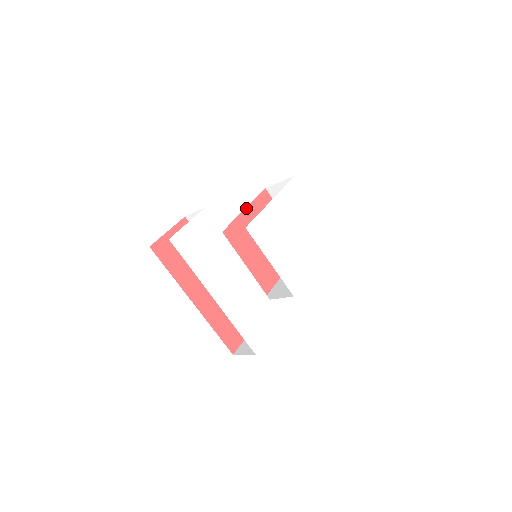
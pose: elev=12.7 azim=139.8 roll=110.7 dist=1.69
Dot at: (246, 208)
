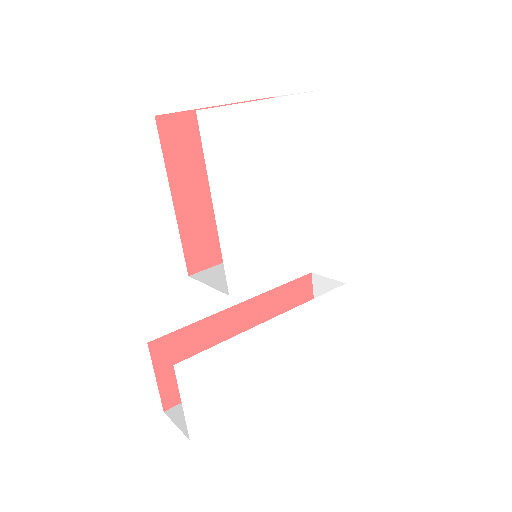
Dot at: (170, 189)
